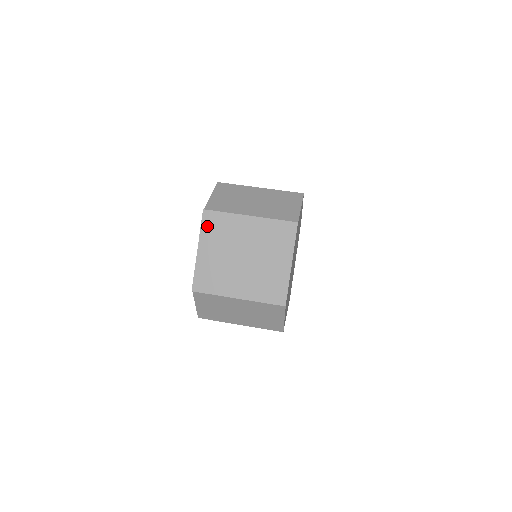
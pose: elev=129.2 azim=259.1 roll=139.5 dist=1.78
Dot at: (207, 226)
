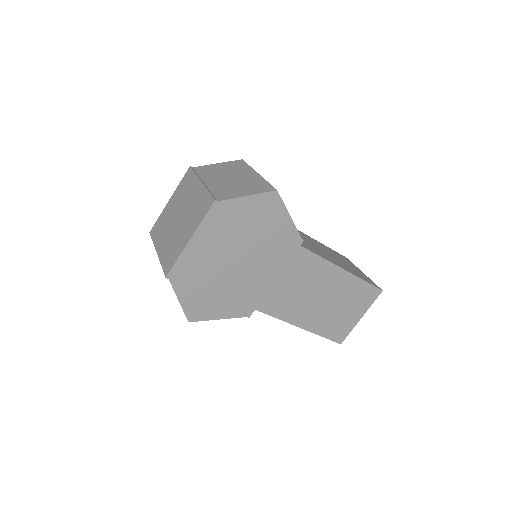
Dot at: (183, 181)
